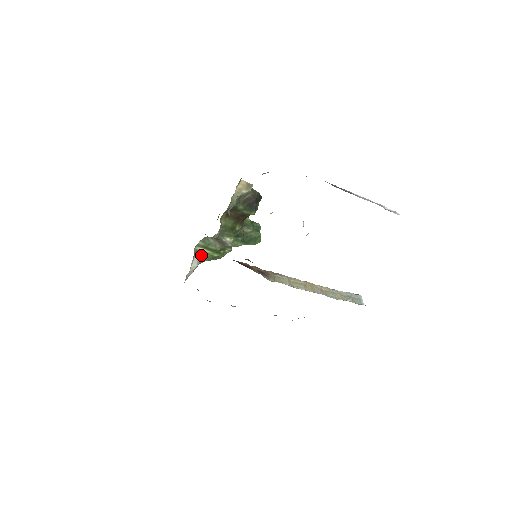
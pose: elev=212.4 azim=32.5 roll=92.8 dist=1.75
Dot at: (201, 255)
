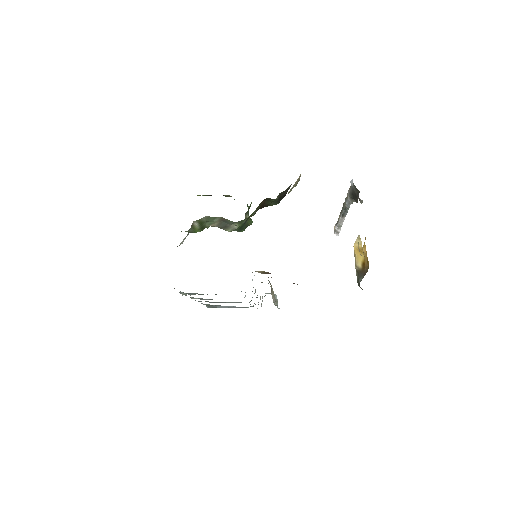
Dot at: (189, 229)
